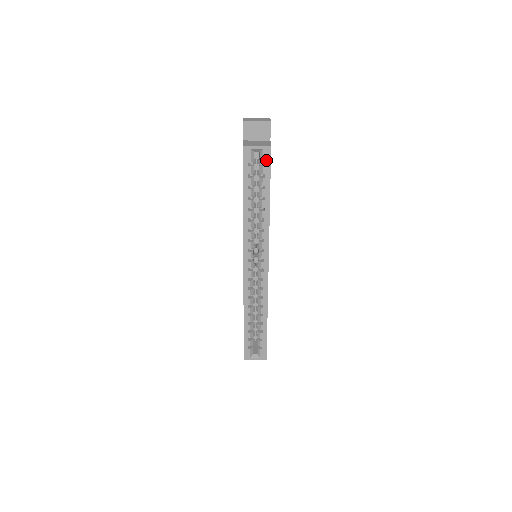
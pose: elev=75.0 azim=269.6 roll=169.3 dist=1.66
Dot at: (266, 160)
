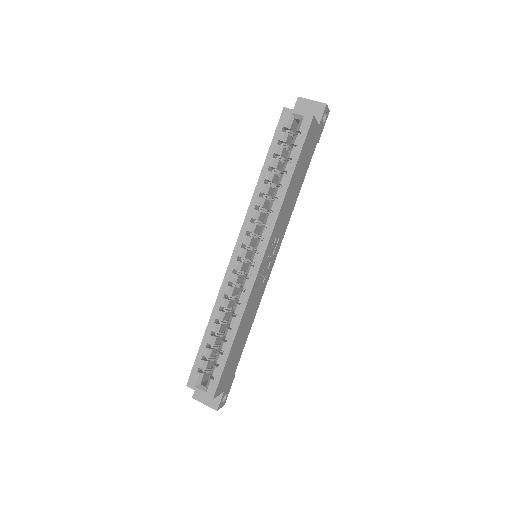
Dot at: (303, 129)
